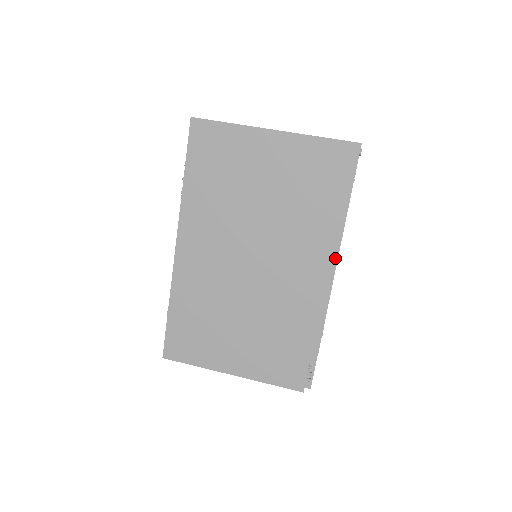
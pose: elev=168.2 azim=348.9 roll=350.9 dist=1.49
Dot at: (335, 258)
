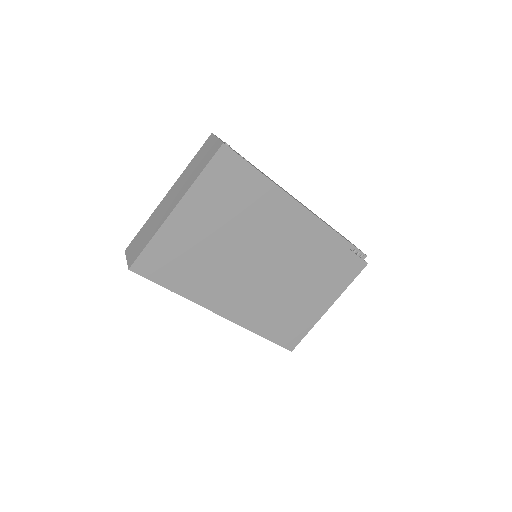
Dot at: (295, 202)
